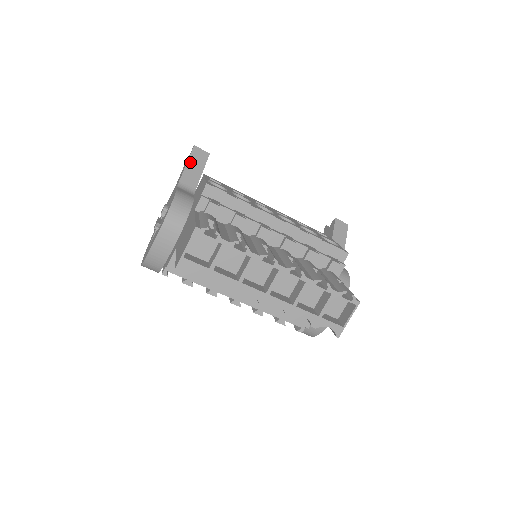
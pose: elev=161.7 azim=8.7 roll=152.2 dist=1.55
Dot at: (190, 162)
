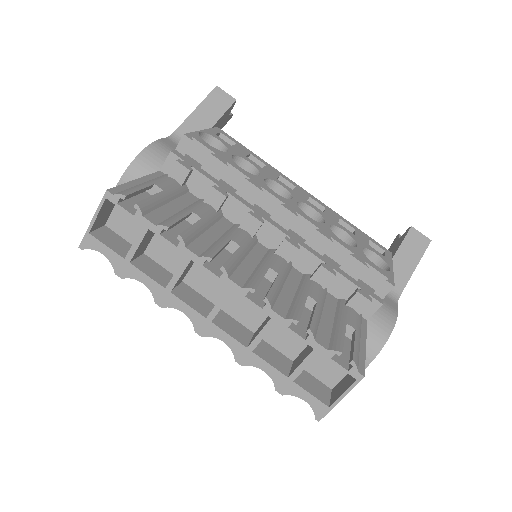
Dot at: (202, 107)
